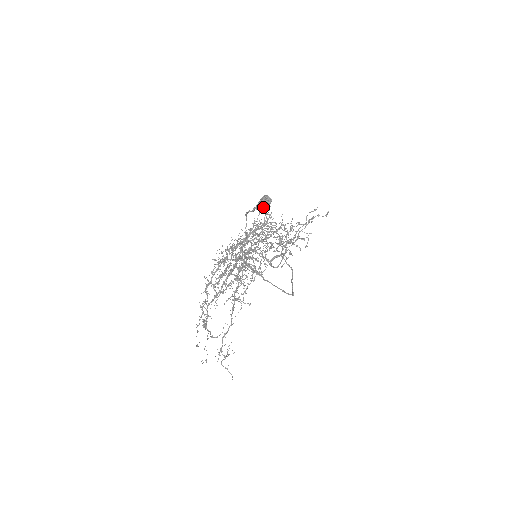
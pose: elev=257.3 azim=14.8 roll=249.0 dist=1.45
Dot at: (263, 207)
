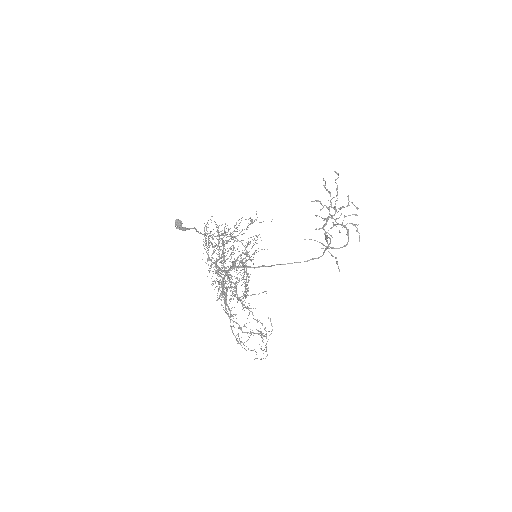
Dot at: occluded
